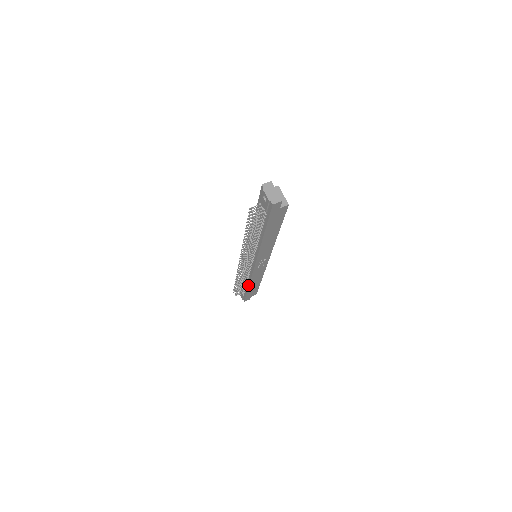
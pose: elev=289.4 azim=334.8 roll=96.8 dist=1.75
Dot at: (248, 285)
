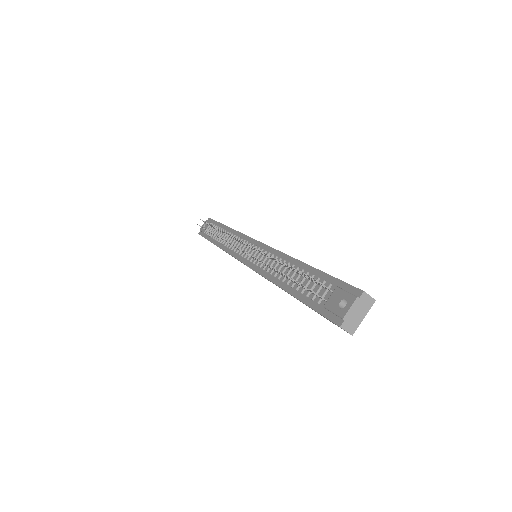
Dot at: (217, 244)
